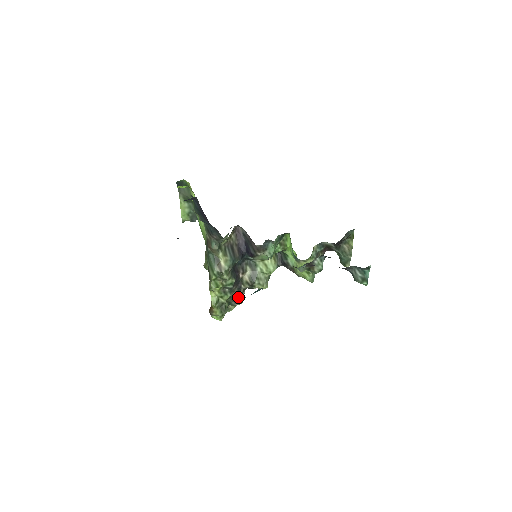
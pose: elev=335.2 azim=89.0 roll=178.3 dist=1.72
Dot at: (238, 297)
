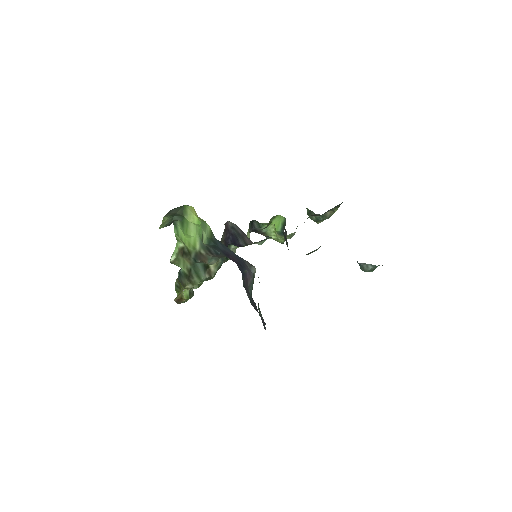
Dot at: occluded
